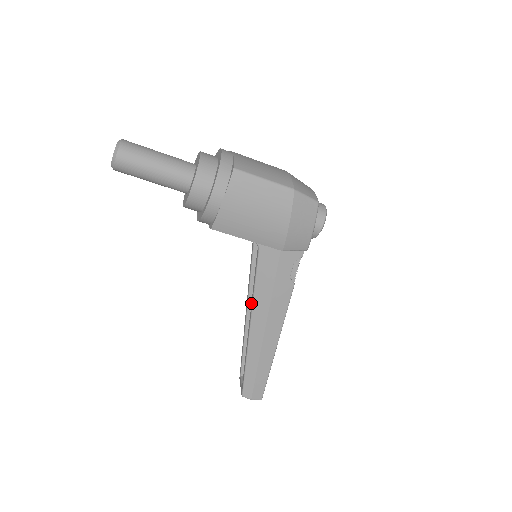
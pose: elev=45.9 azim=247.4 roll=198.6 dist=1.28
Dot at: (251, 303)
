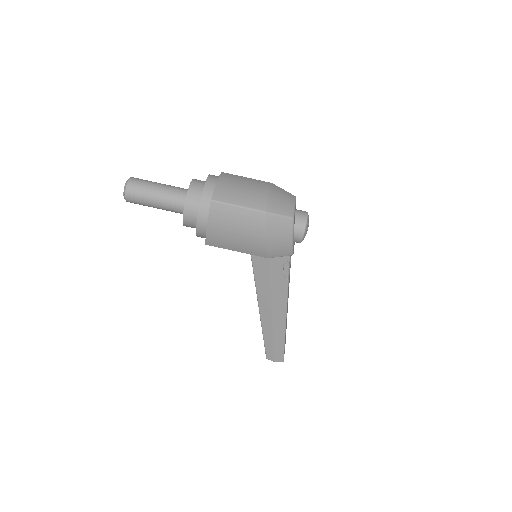
Dot at: occluded
